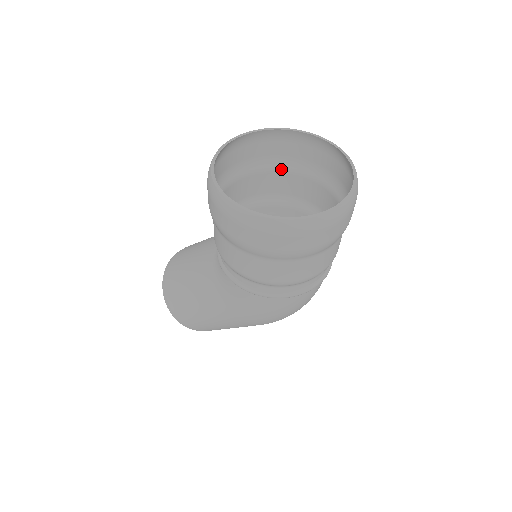
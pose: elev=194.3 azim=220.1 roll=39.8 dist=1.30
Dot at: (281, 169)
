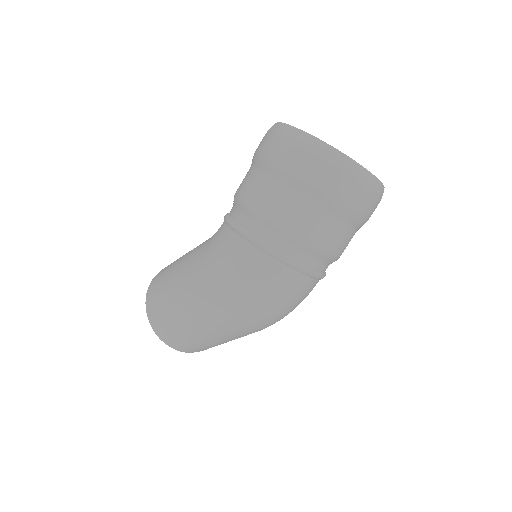
Dot at: occluded
